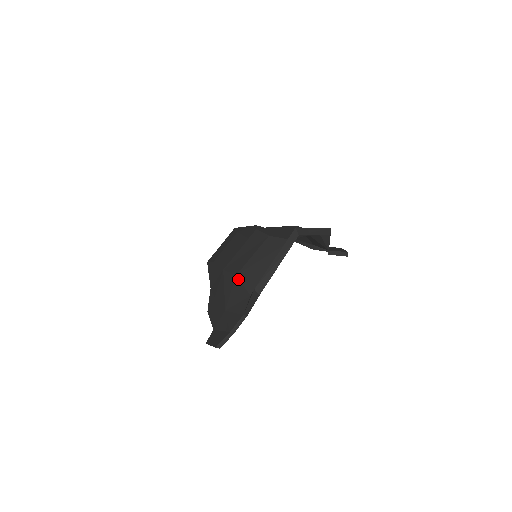
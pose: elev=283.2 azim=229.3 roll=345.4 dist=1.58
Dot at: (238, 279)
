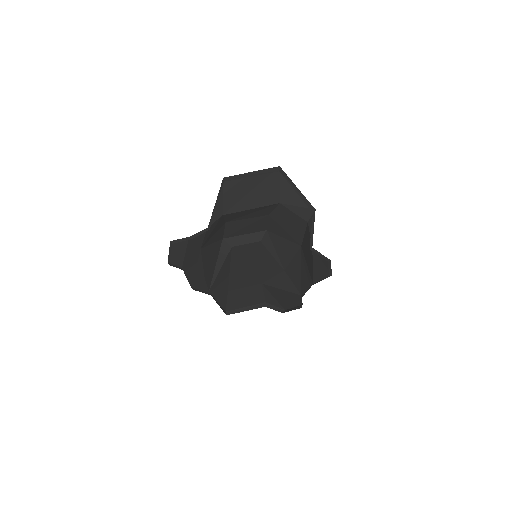
Dot at: (225, 221)
